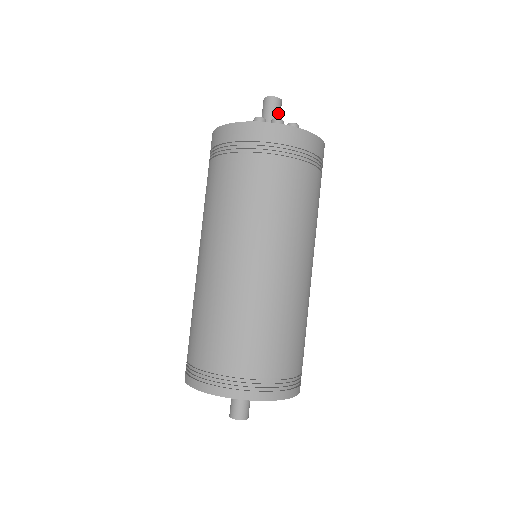
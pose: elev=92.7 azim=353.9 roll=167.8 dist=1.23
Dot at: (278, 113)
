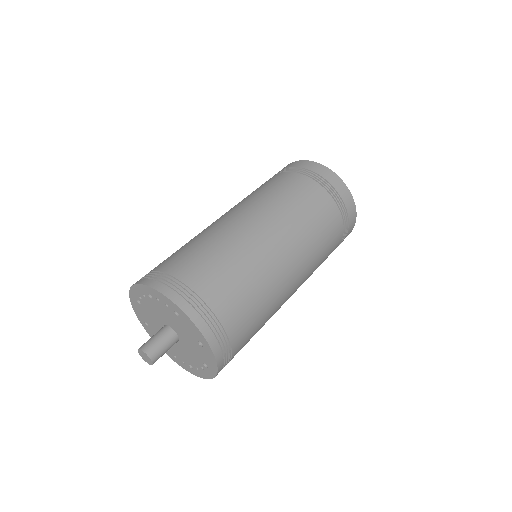
Dot at: occluded
